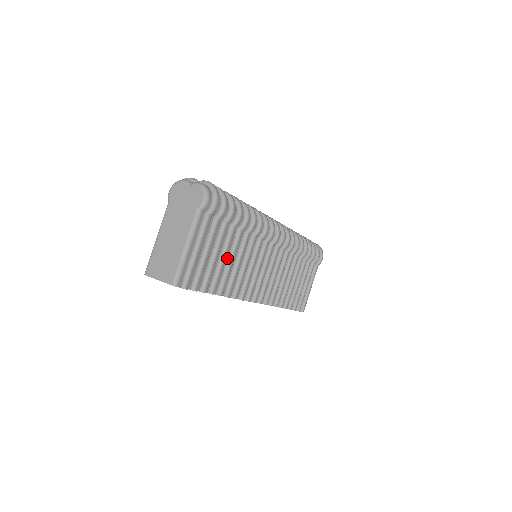
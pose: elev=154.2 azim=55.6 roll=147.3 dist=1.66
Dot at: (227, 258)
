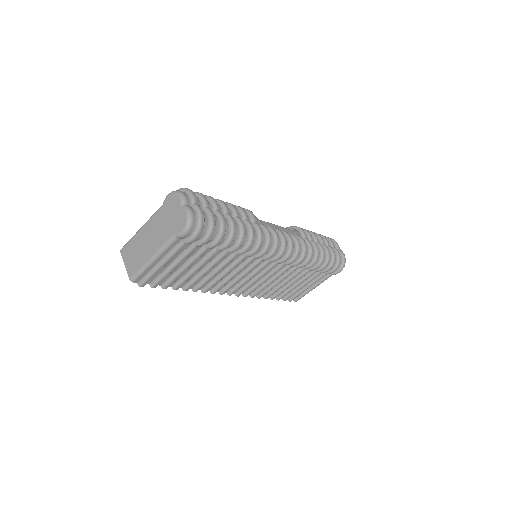
Dot at: (204, 267)
